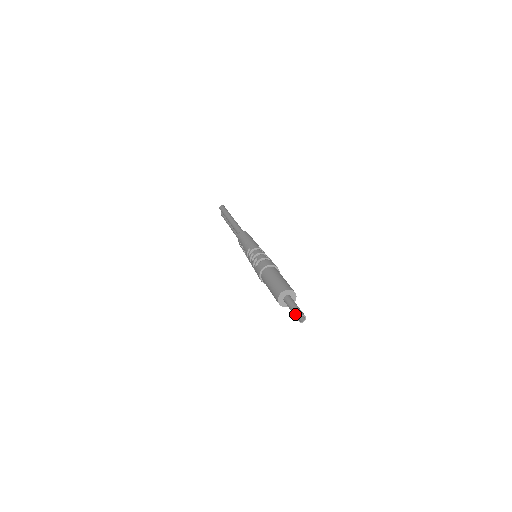
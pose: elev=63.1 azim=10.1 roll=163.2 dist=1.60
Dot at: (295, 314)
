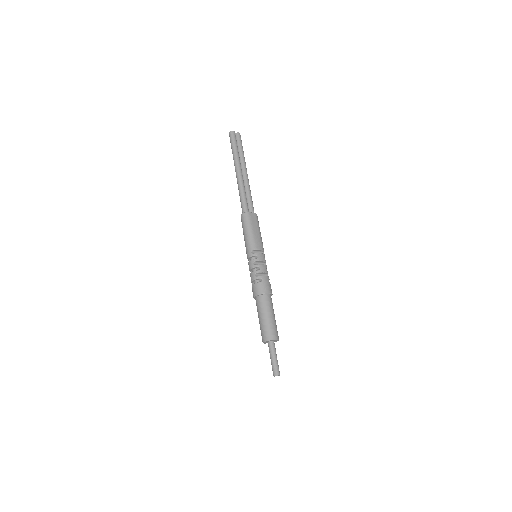
Dot at: (272, 370)
